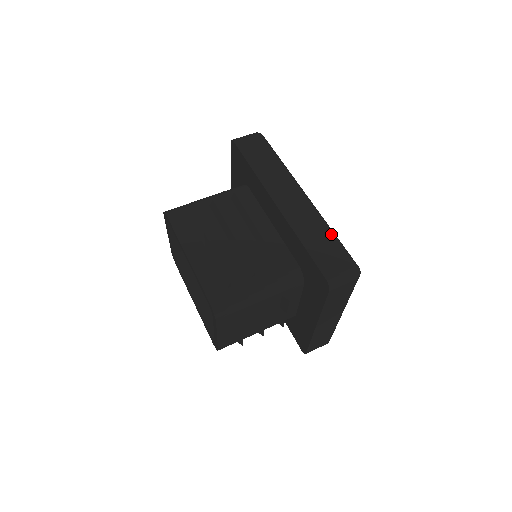
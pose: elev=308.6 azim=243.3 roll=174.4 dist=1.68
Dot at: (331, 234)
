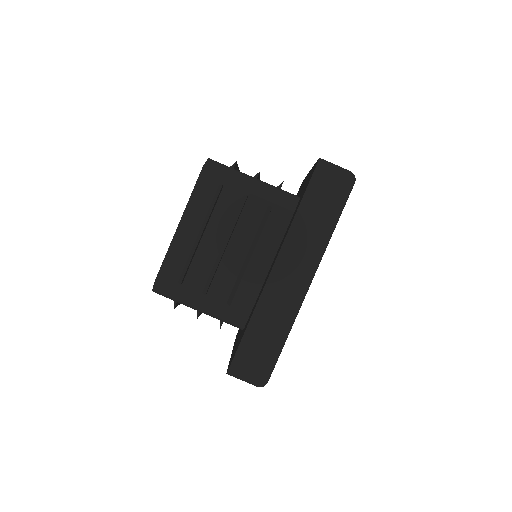
Dot at: (280, 339)
